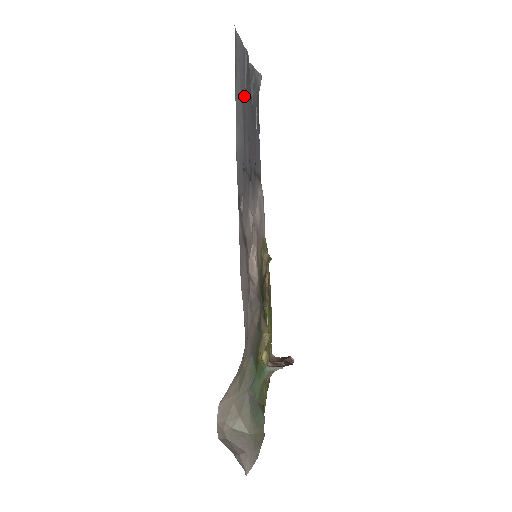
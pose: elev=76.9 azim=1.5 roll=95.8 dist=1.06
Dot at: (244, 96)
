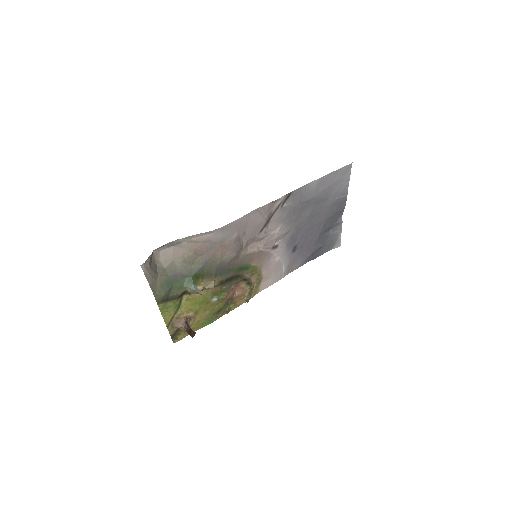
Dot at: (329, 199)
